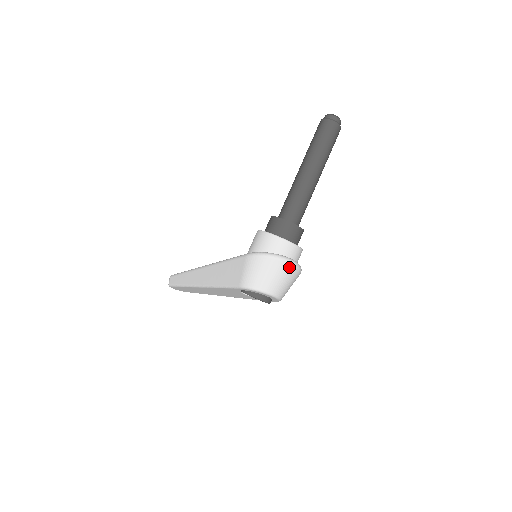
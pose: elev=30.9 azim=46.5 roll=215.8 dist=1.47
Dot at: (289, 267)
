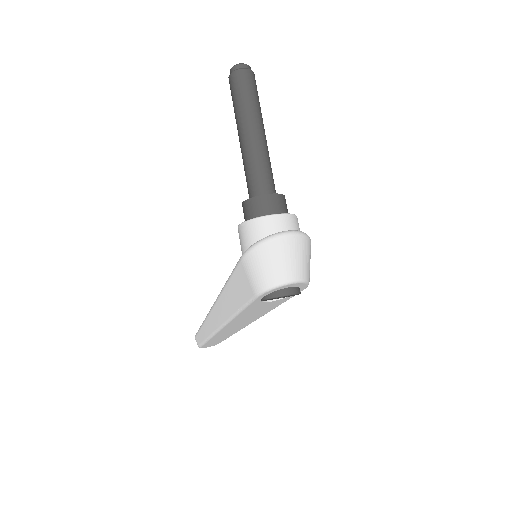
Dot at: (292, 240)
